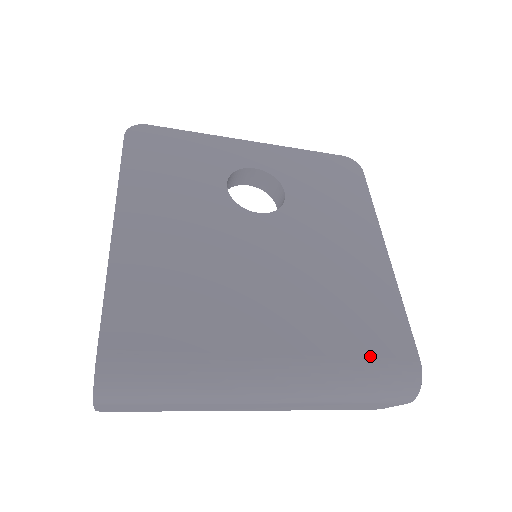
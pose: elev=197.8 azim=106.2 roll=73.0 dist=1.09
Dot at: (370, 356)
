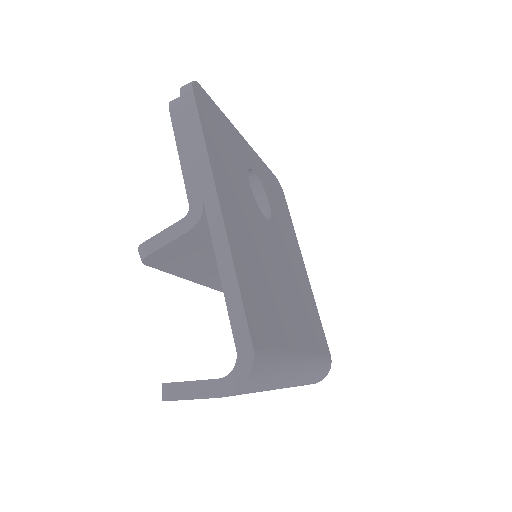
Dot at: (322, 353)
